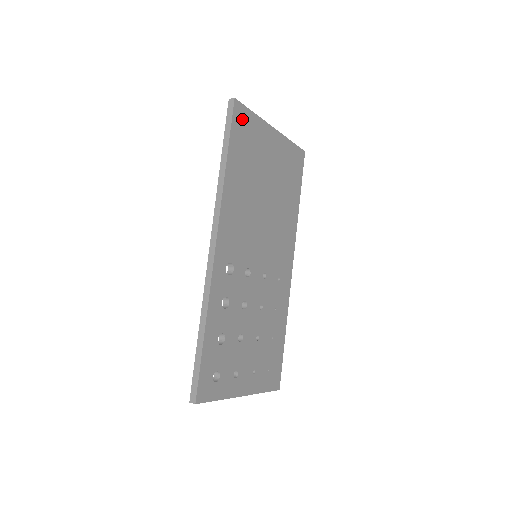
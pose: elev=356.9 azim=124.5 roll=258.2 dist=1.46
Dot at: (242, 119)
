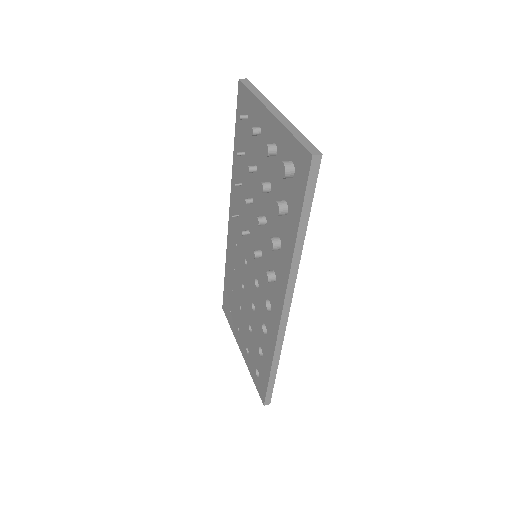
Dot at: occluded
